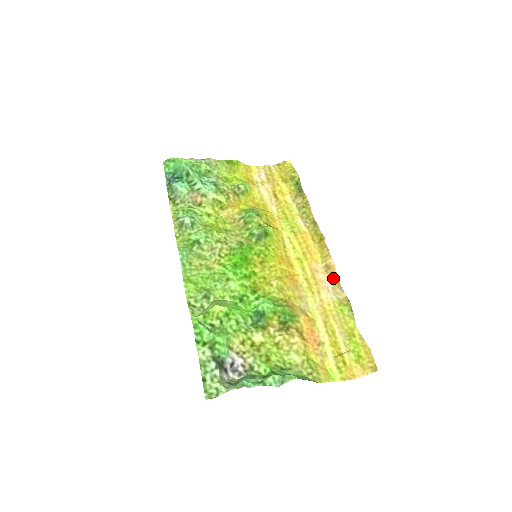
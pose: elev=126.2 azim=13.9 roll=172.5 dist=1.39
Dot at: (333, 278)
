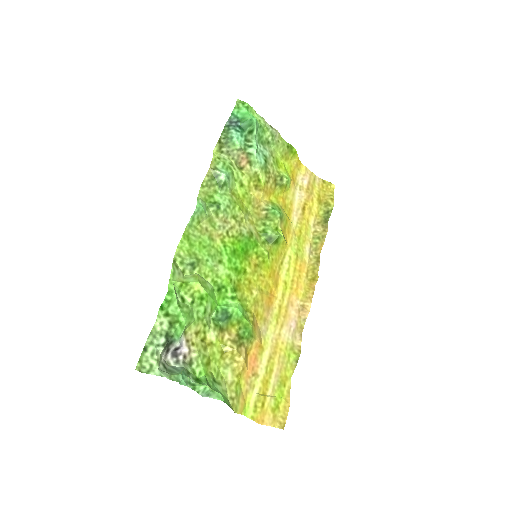
Dot at: (300, 321)
